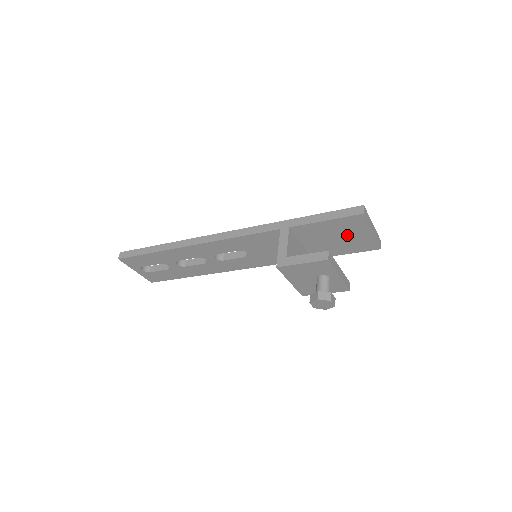
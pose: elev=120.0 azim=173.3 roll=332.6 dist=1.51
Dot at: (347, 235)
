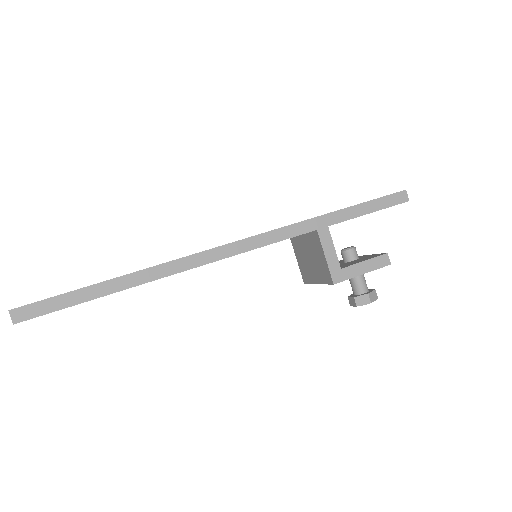
Dot at: occluded
